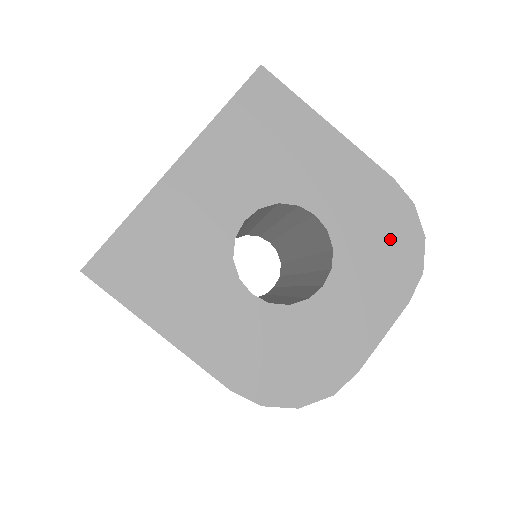
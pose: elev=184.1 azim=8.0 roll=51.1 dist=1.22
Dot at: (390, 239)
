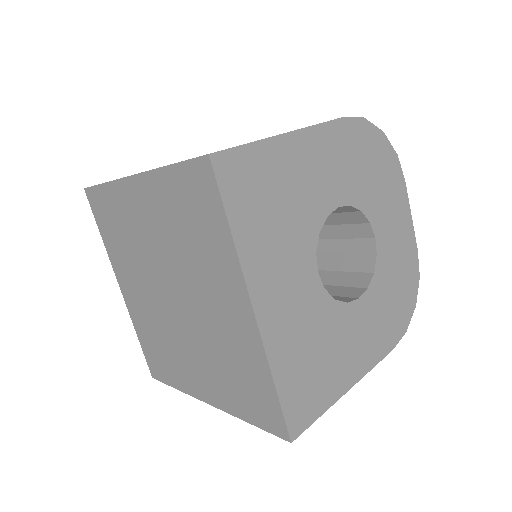
Dot at: (374, 160)
